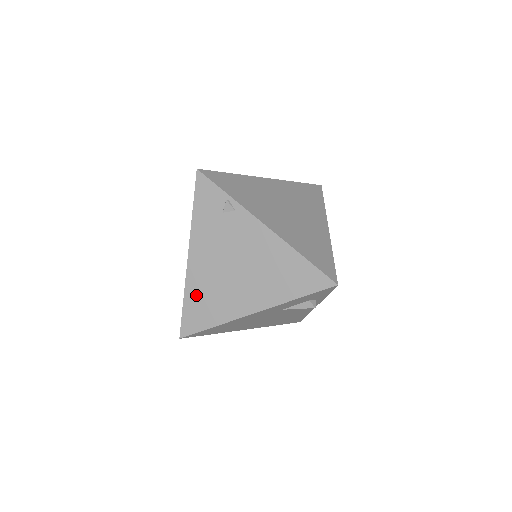
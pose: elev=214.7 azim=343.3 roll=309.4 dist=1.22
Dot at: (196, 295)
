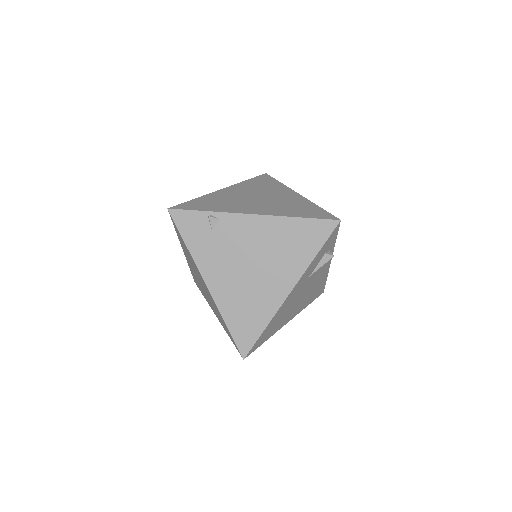
Dot at: (234, 312)
